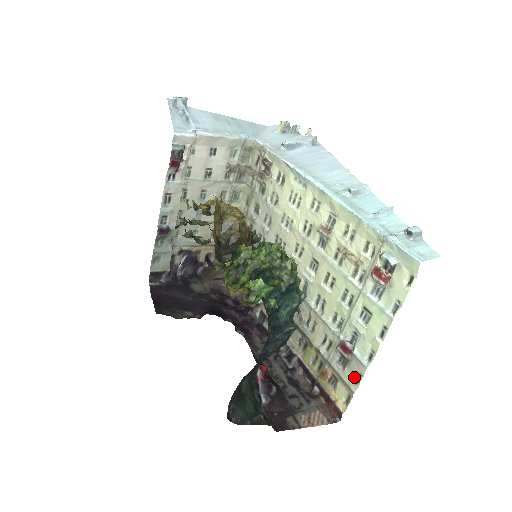
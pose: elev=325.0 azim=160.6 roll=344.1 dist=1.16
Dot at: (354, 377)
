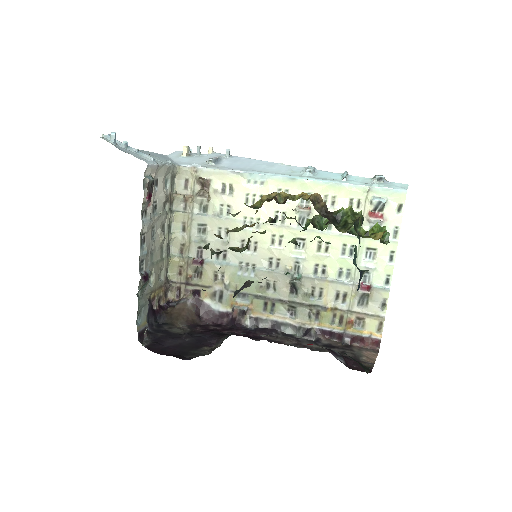
Dot at: (379, 305)
